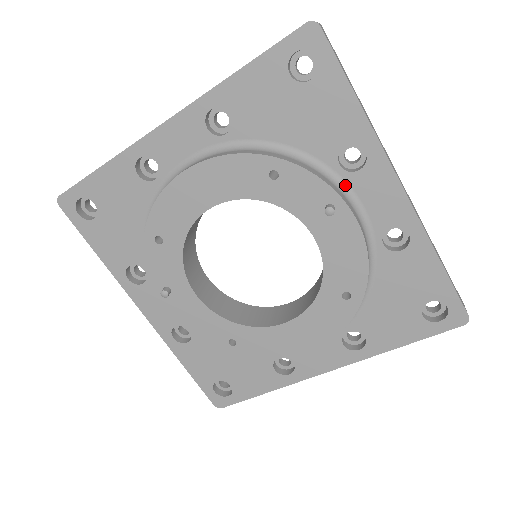
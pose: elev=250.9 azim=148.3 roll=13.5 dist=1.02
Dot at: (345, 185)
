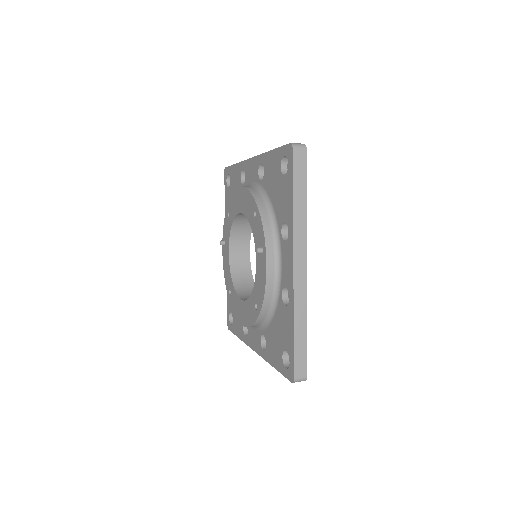
Dot at: (280, 245)
